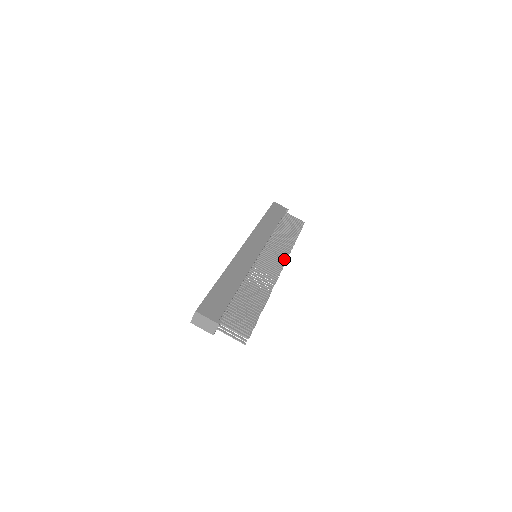
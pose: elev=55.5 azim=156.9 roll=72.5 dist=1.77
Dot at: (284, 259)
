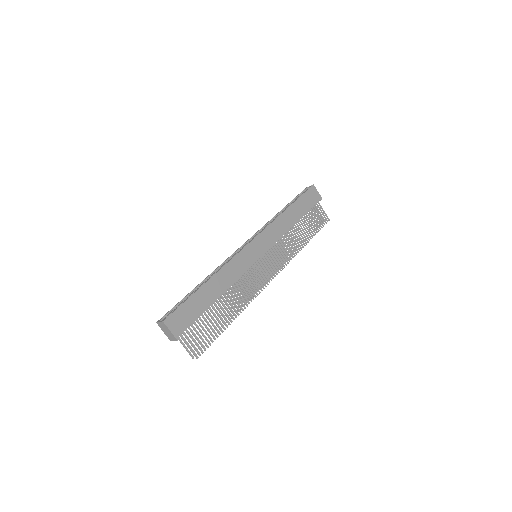
Dot at: (280, 268)
